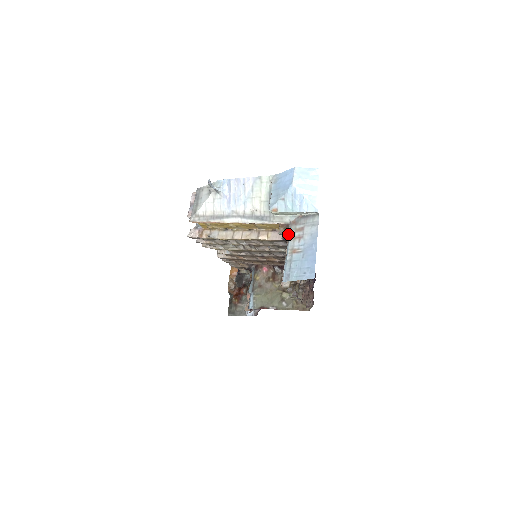
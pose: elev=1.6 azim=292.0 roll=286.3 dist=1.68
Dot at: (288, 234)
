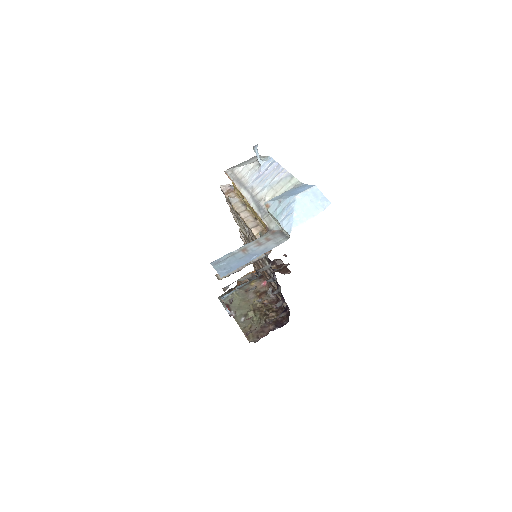
Dot at: occluded
